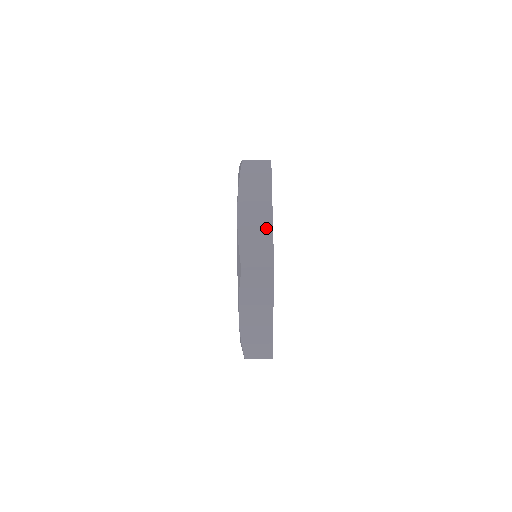
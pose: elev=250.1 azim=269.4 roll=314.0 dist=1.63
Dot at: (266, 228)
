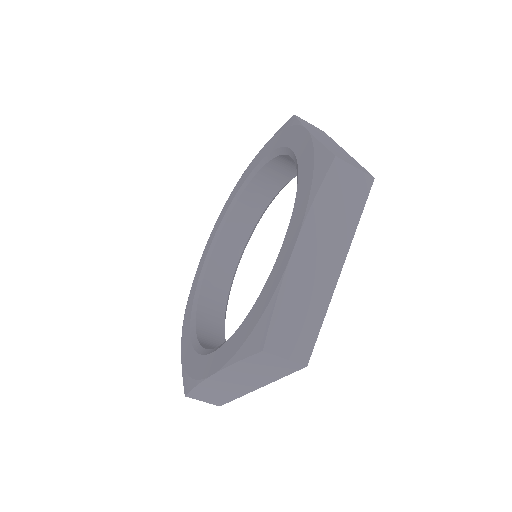
Dot at: (236, 393)
